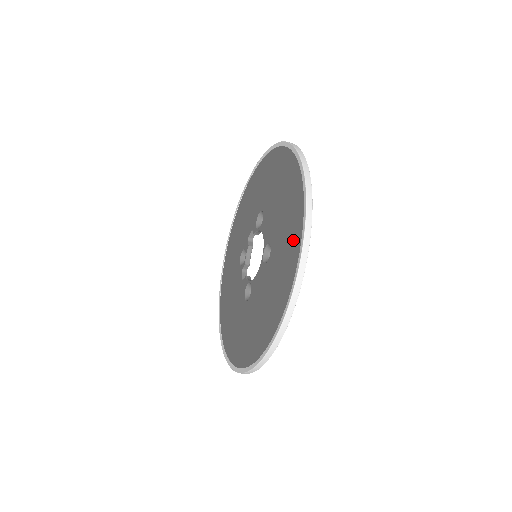
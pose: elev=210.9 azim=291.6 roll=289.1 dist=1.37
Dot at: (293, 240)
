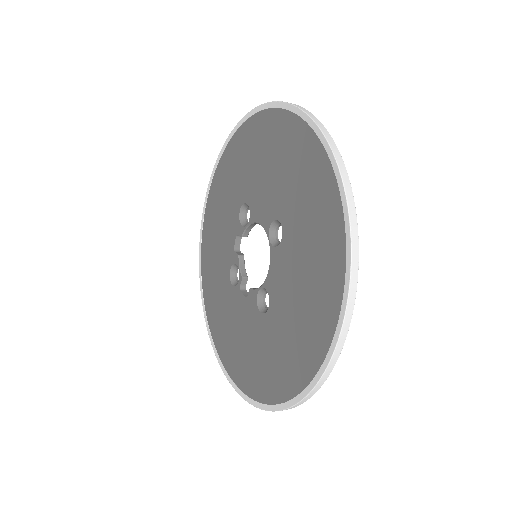
Dot at: (316, 178)
